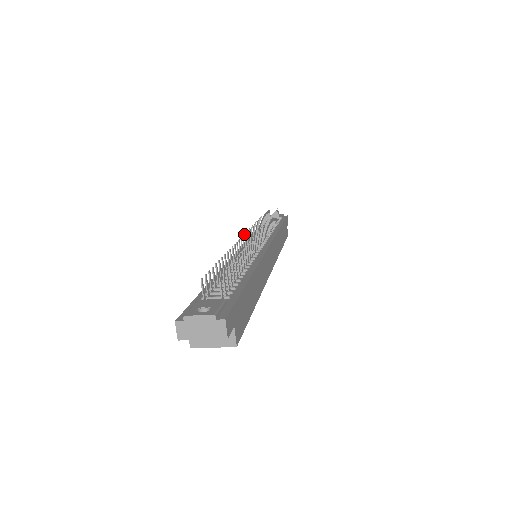
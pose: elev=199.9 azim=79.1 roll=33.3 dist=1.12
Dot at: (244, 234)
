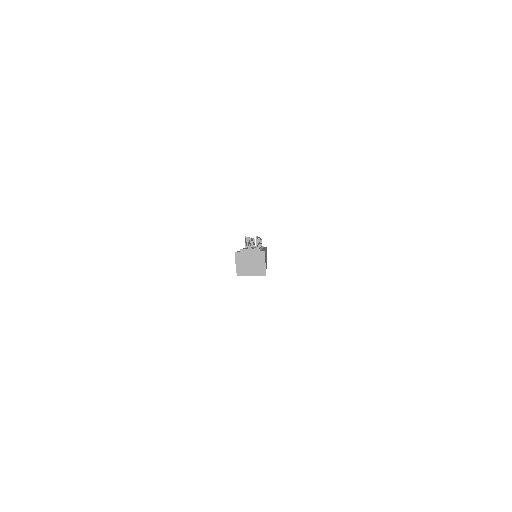
Dot at: occluded
